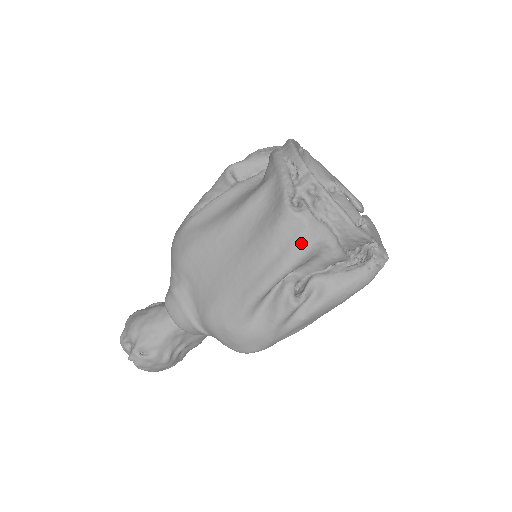
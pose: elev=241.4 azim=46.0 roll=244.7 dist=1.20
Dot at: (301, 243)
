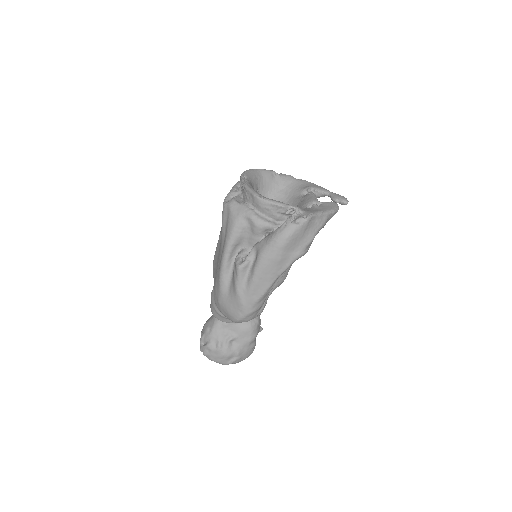
Dot at: (230, 221)
